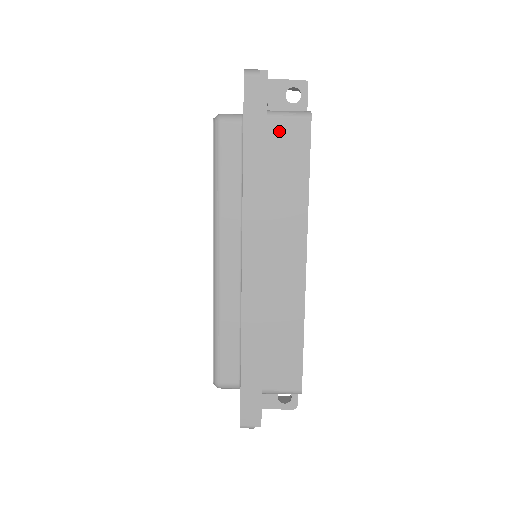
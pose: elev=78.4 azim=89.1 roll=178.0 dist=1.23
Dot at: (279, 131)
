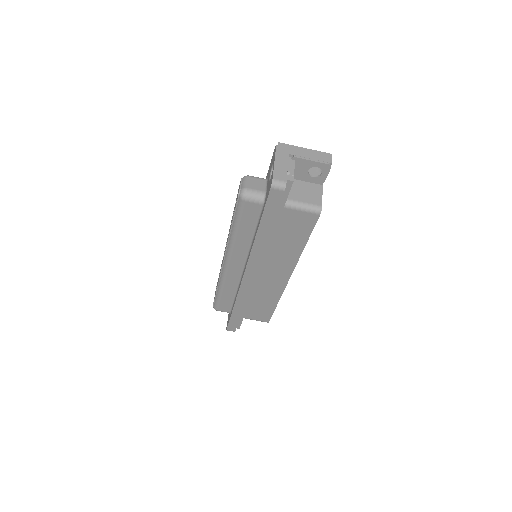
Dot at: (291, 217)
